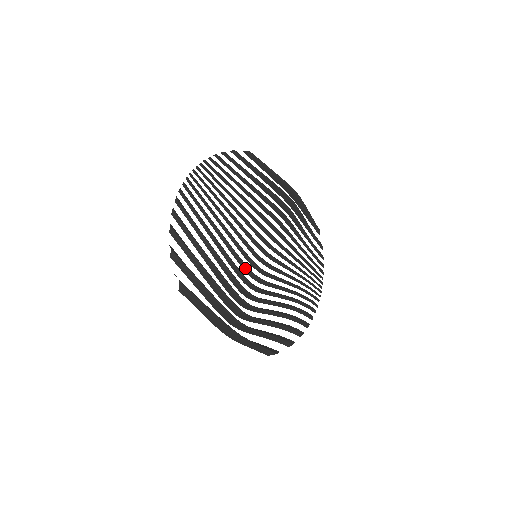
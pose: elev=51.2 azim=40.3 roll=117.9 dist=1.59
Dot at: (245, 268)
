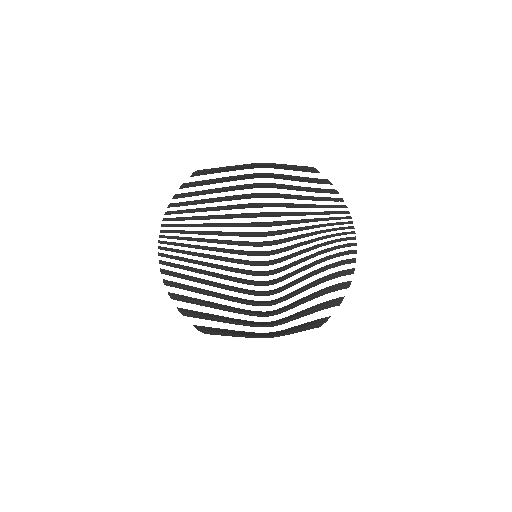
Dot at: (251, 274)
